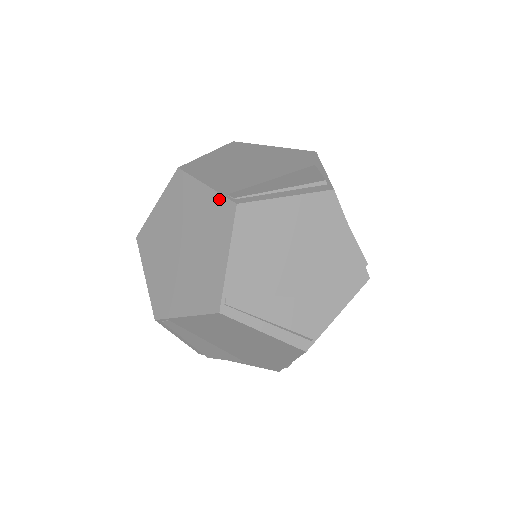
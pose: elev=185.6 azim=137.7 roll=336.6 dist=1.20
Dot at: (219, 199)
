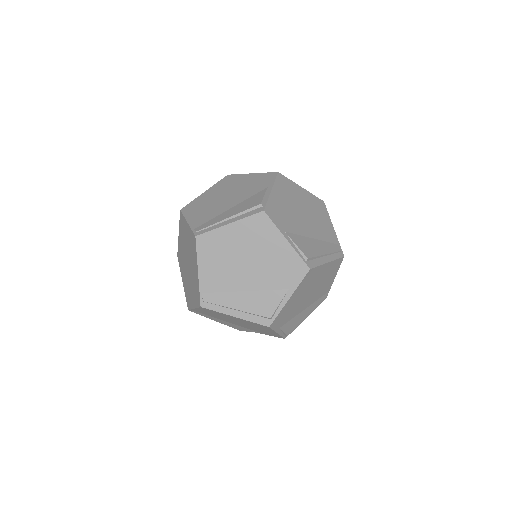
Dot at: (191, 233)
